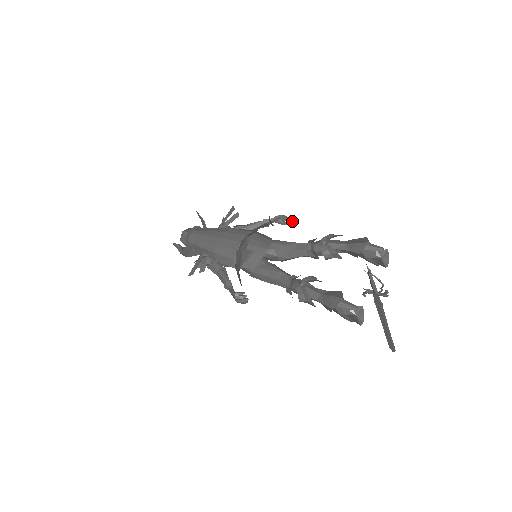
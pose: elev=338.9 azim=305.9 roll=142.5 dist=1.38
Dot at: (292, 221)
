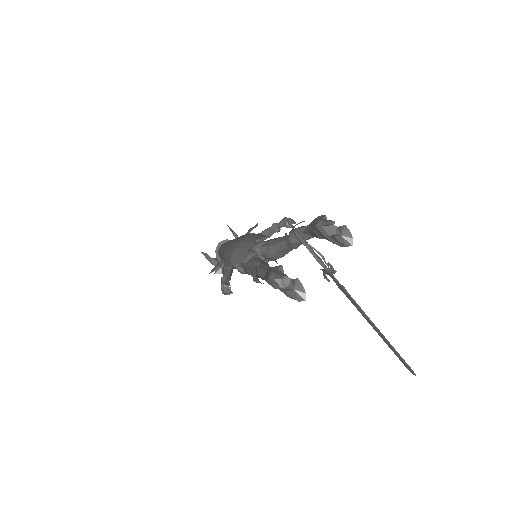
Dot at: (294, 222)
